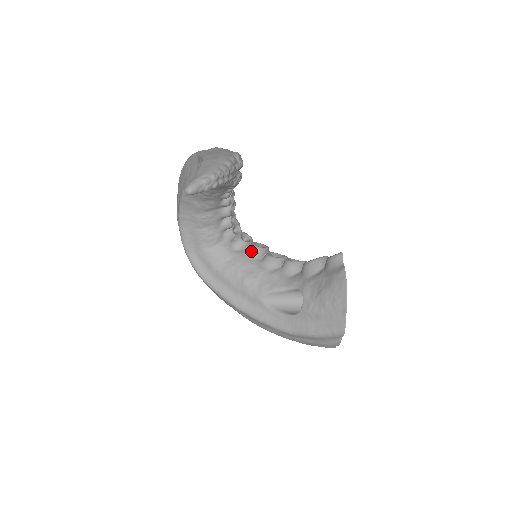
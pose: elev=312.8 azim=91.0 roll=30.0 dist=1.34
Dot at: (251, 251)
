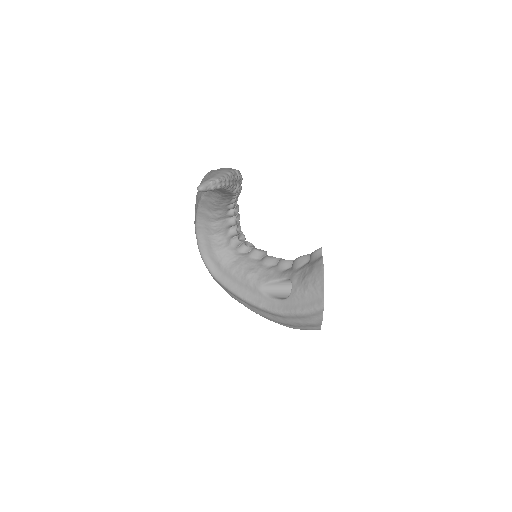
Dot at: (252, 253)
